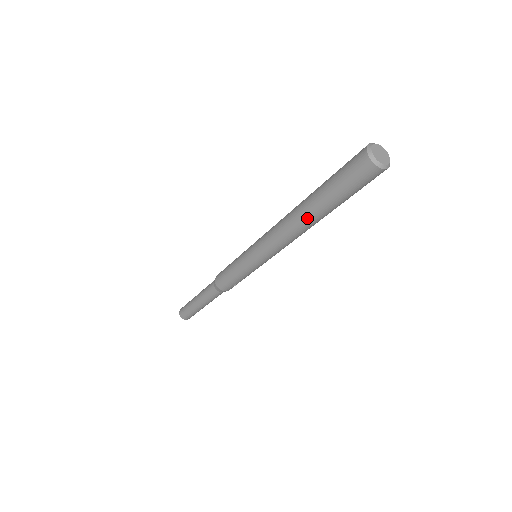
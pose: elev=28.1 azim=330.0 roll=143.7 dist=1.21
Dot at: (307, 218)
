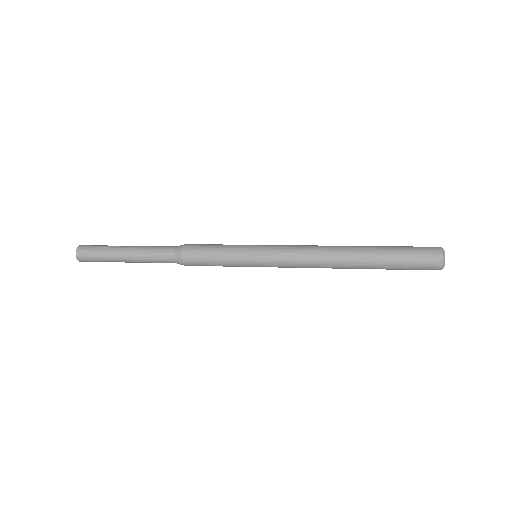
Dot at: (354, 265)
